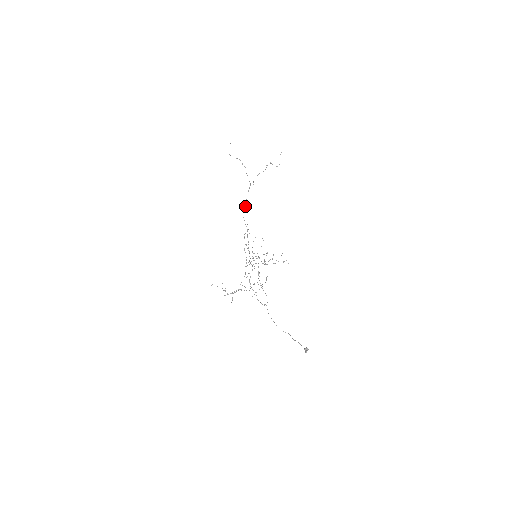
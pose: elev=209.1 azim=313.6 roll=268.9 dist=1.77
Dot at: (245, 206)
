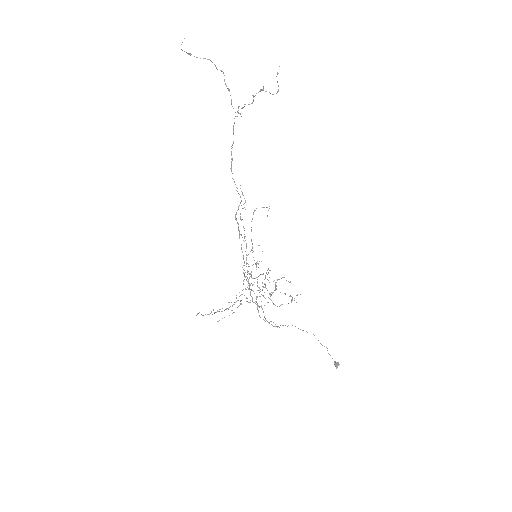
Dot at: (231, 159)
